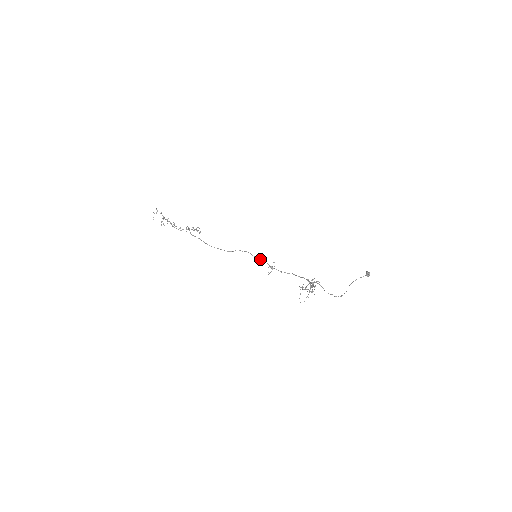
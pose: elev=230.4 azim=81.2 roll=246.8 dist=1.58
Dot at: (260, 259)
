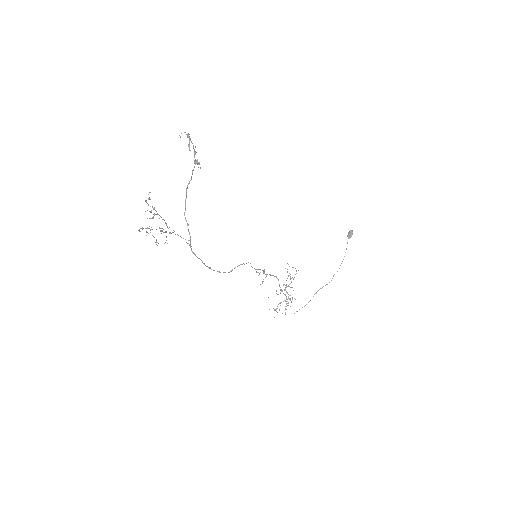
Dot at: occluded
